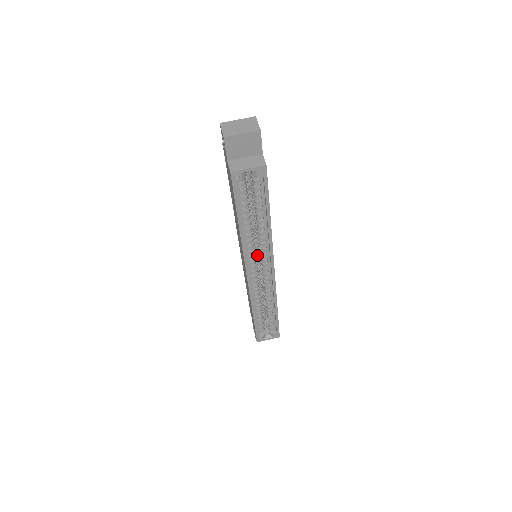
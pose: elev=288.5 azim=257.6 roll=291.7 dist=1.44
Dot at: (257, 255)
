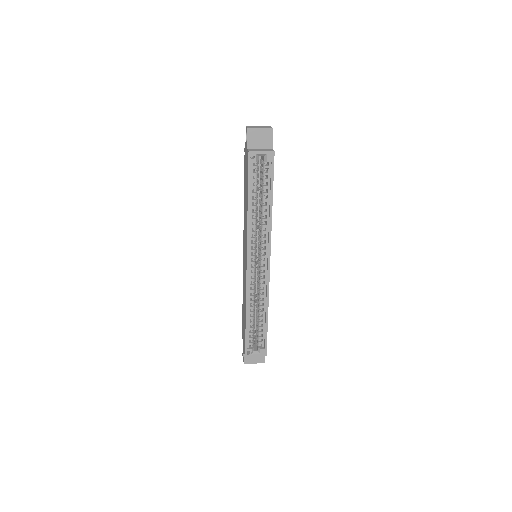
Dot at: (257, 256)
